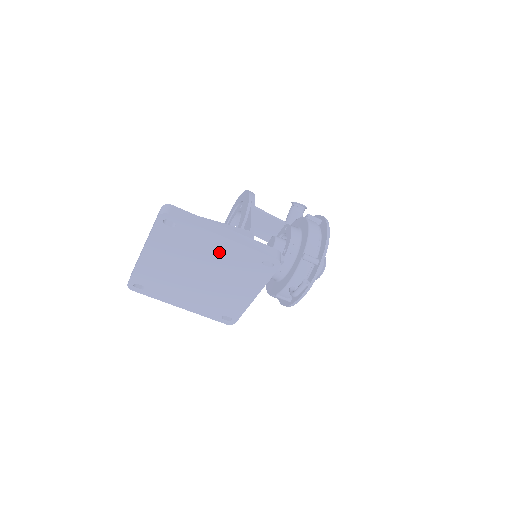
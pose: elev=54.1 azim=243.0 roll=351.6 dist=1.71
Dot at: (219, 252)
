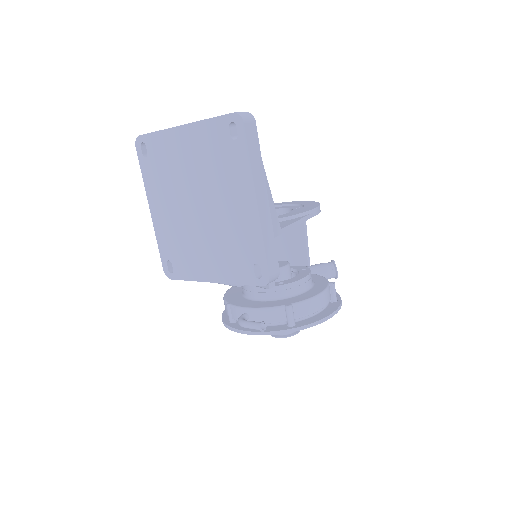
Dot at: (236, 208)
